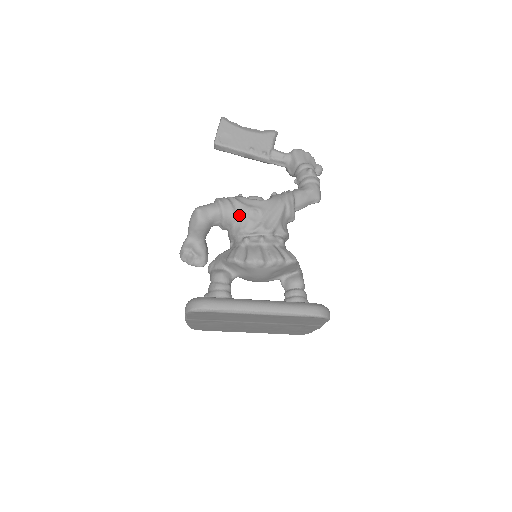
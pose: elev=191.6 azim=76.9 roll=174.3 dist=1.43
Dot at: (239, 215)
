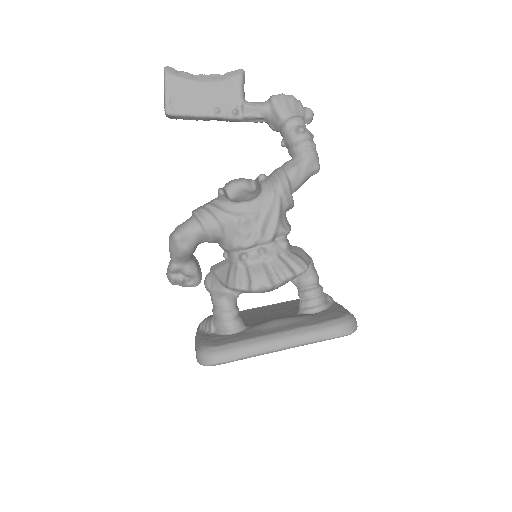
Dot at: (228, 229)
